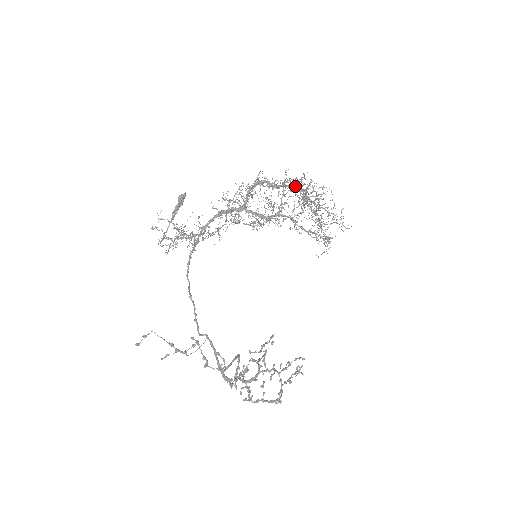
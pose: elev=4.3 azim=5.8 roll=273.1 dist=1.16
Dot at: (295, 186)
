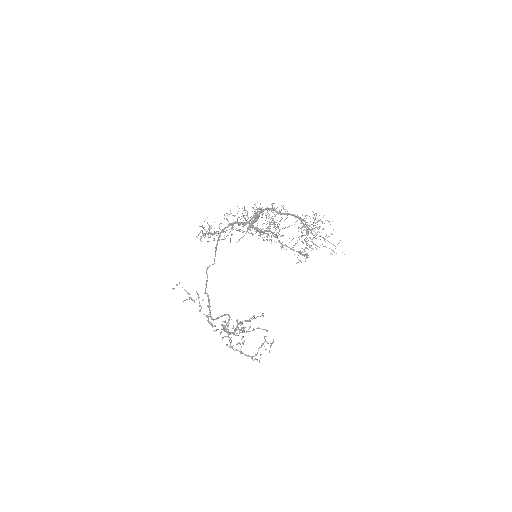
Dot at: (297, 215)
